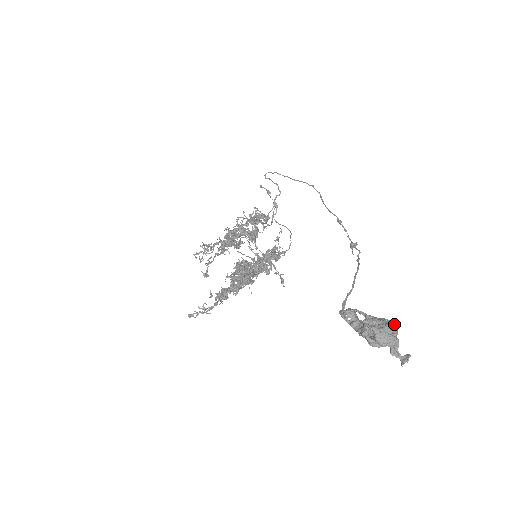
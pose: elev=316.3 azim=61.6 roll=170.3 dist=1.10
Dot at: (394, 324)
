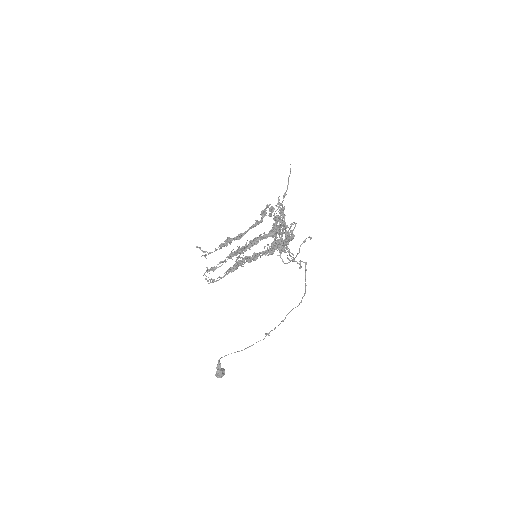
Dot at: occluded
